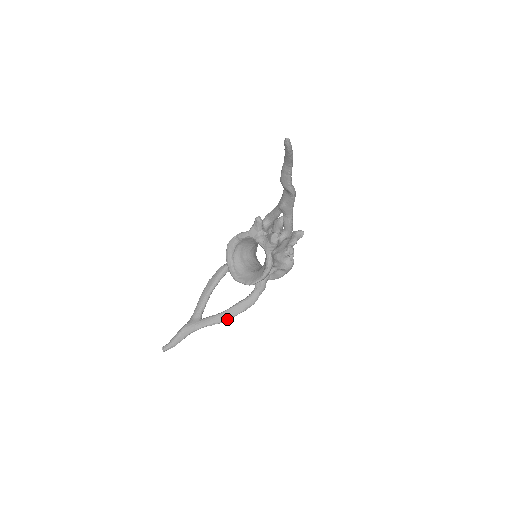
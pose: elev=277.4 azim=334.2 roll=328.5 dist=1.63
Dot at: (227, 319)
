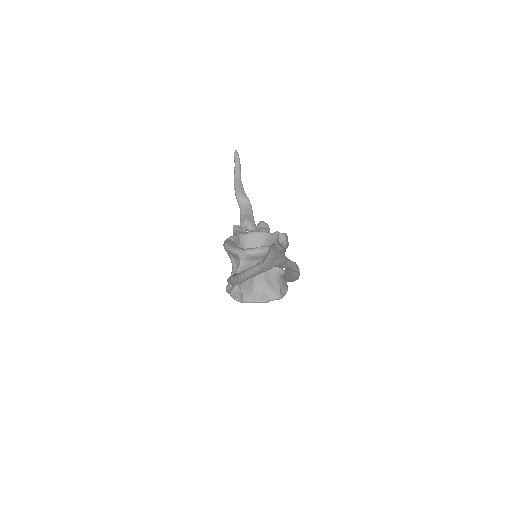
Dot at: (297, 266)
